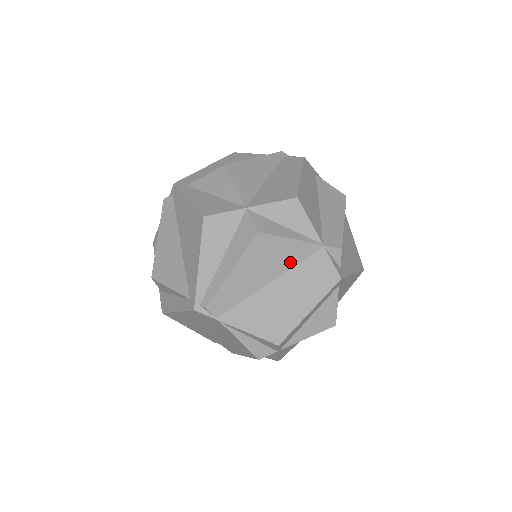
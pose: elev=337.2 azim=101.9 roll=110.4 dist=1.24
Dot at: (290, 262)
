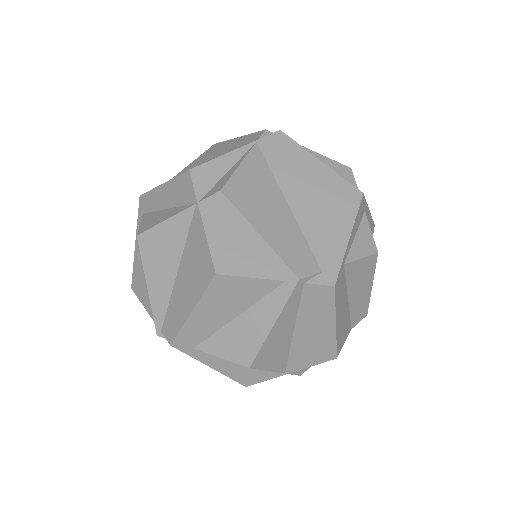
Dot at: occluded
